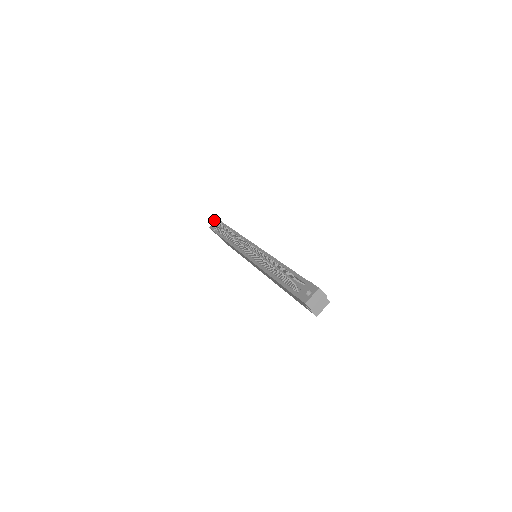
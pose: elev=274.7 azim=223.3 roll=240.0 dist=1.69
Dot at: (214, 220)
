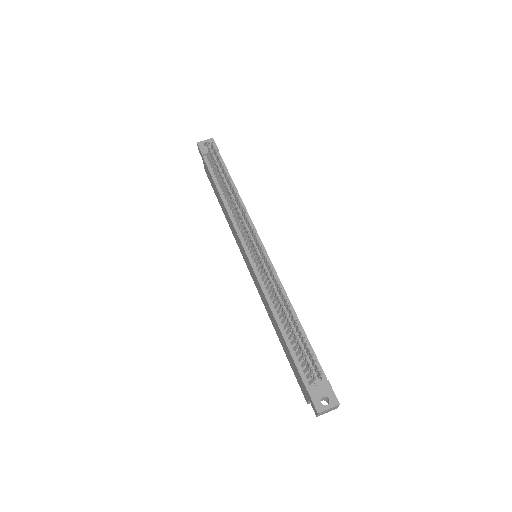
Dot at: (215, 152)
